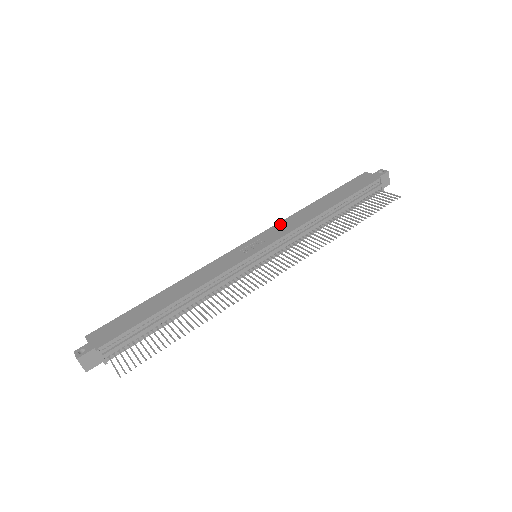
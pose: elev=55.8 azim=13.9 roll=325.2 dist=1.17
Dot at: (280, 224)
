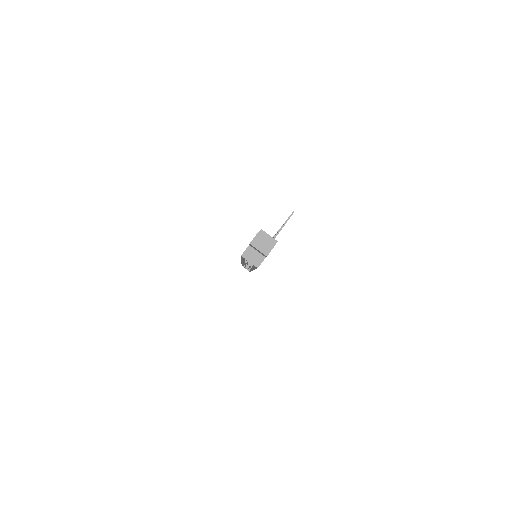
Dot at: occluded
